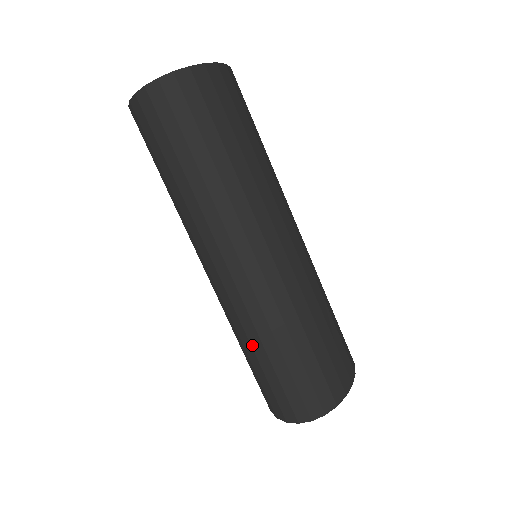
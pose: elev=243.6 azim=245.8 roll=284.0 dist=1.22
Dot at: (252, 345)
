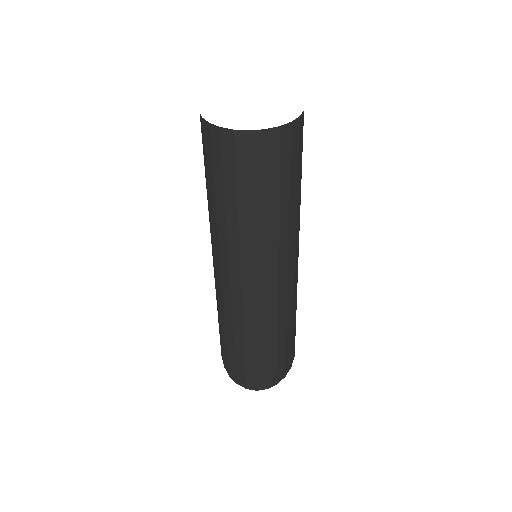
Dot at: (235, 334)
